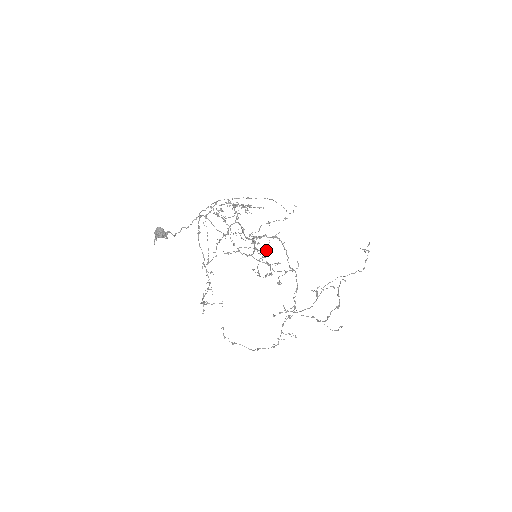
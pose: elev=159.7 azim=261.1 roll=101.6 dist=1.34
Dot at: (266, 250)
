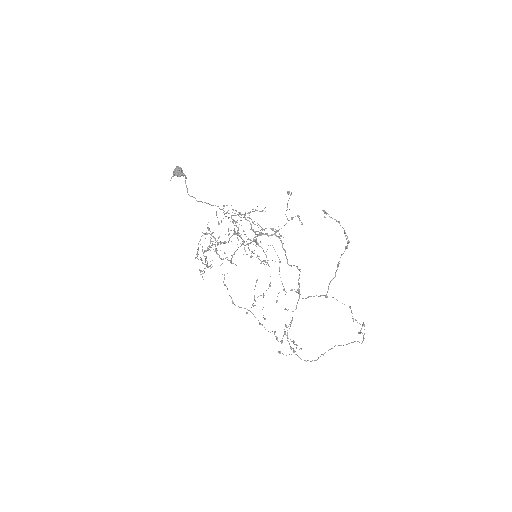
Dot at: occluded
